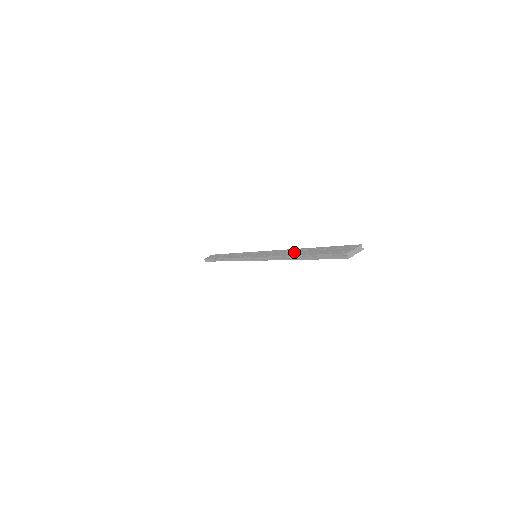
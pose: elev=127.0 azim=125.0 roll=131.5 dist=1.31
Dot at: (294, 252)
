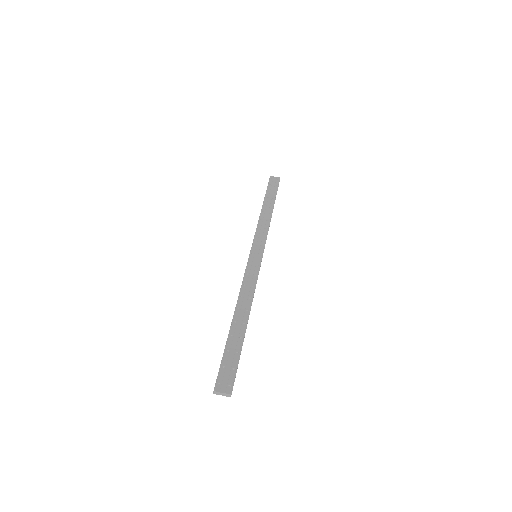
Dot at: (241, 313)
